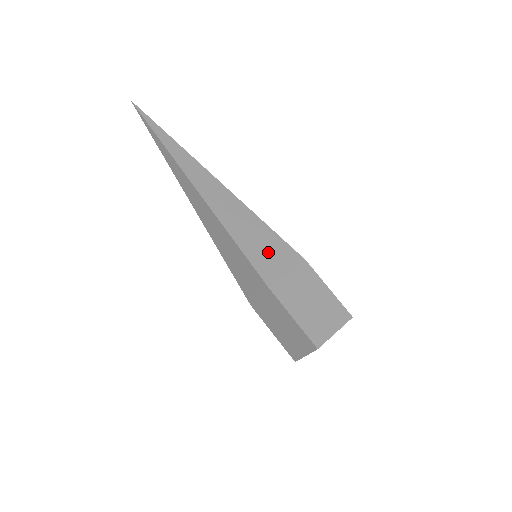
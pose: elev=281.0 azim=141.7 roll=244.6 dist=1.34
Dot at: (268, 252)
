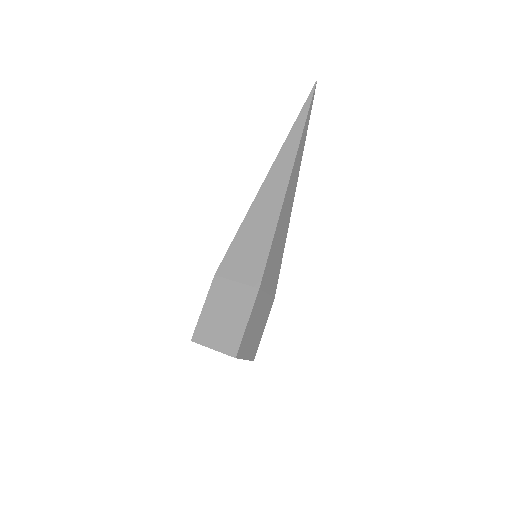
Dot at: (246, 257)
